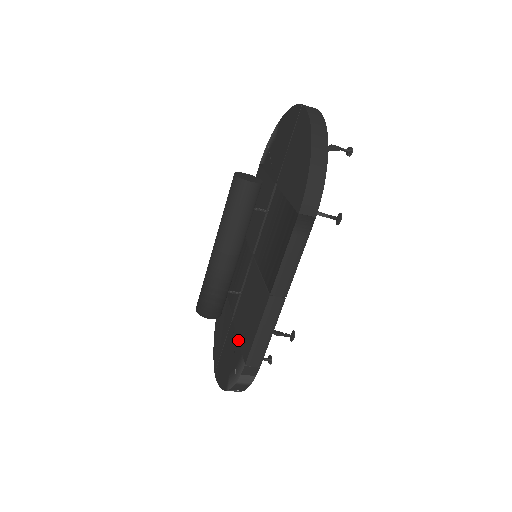
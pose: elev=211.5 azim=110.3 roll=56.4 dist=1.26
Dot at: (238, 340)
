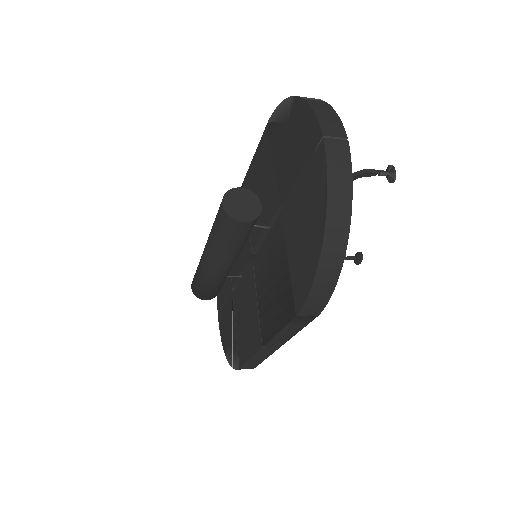
Dot at: (235, 327)
